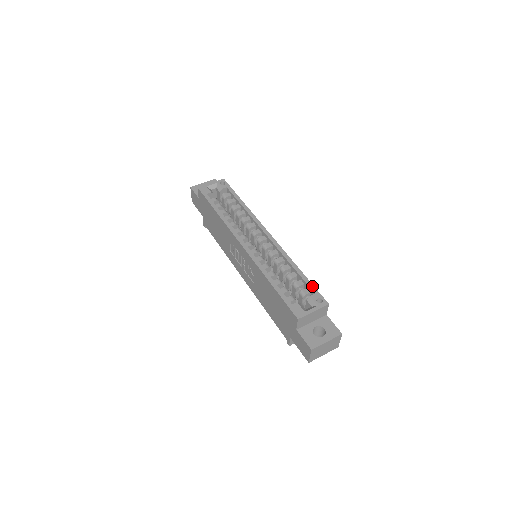
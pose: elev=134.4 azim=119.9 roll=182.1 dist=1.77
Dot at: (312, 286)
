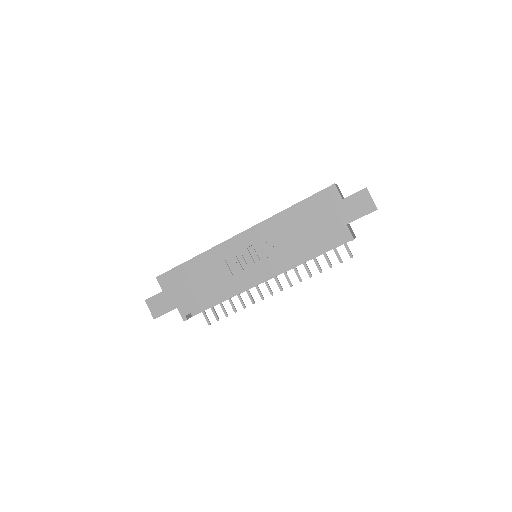
Dot at: occluded
